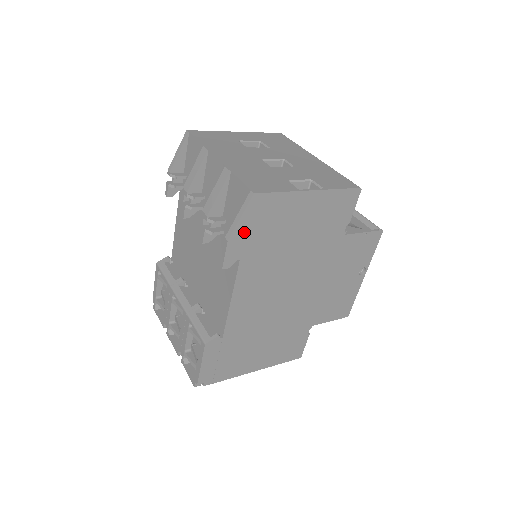
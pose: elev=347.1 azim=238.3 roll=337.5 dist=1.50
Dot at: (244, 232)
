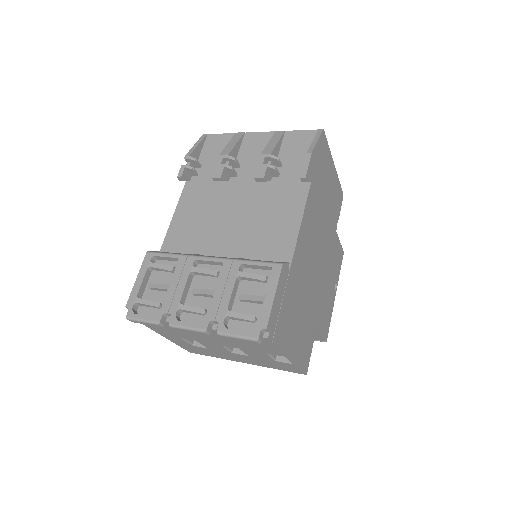
Dot at: (316, 157)
